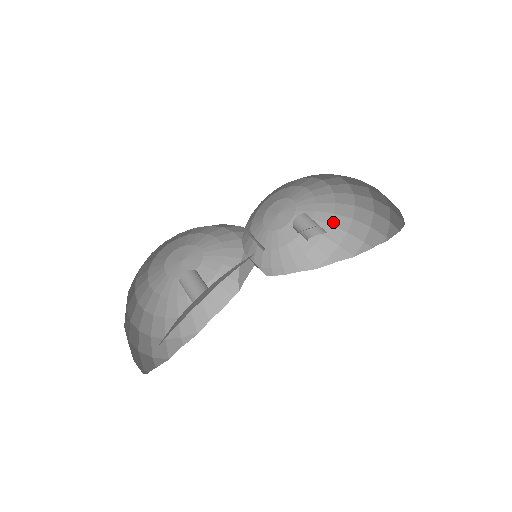
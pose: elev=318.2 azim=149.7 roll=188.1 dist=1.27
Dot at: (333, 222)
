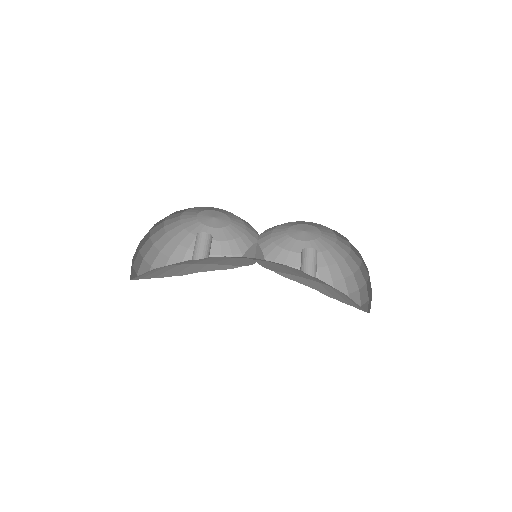
Dot at: (340, 264)
